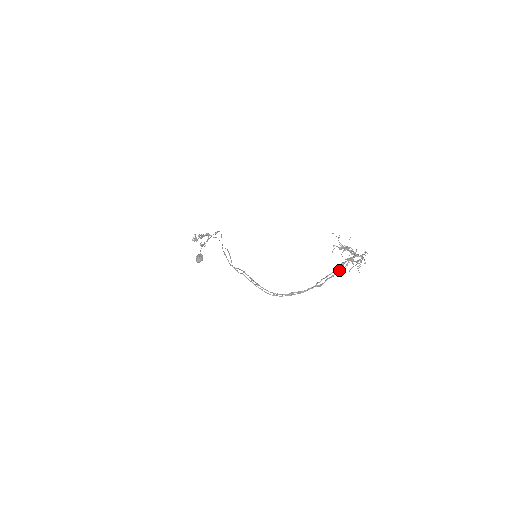
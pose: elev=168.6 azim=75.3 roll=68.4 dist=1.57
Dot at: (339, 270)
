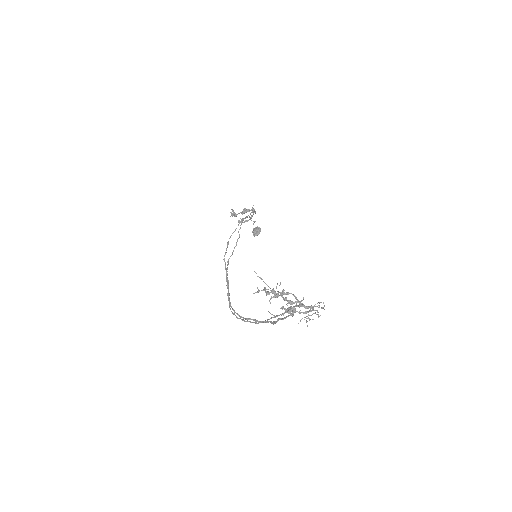
Dot at: occluded
